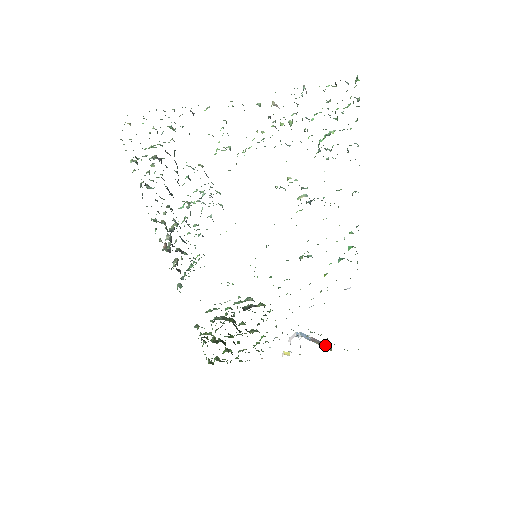
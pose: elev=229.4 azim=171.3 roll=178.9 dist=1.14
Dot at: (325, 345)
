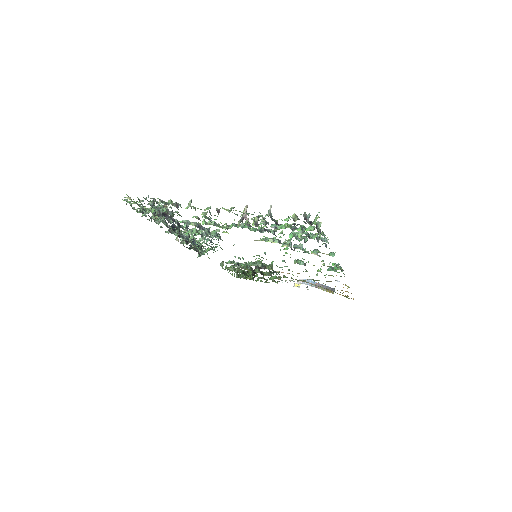
Dot at: occluded
